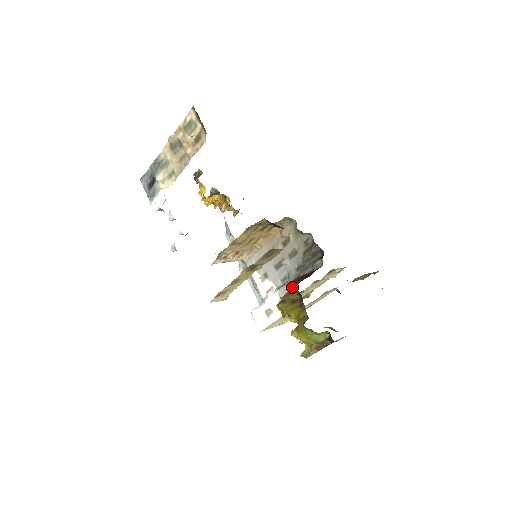
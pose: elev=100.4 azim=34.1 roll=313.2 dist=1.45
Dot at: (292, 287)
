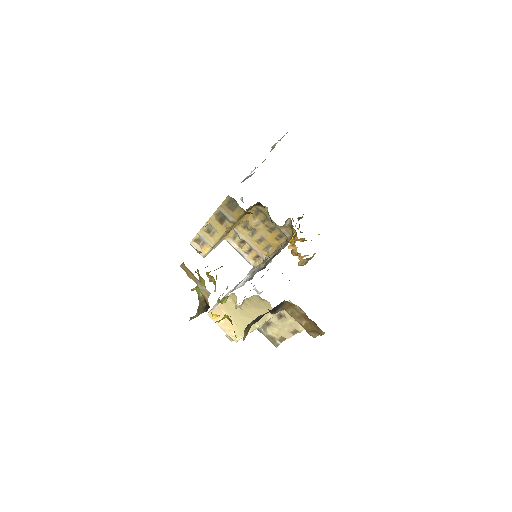
Dot at: occluded
